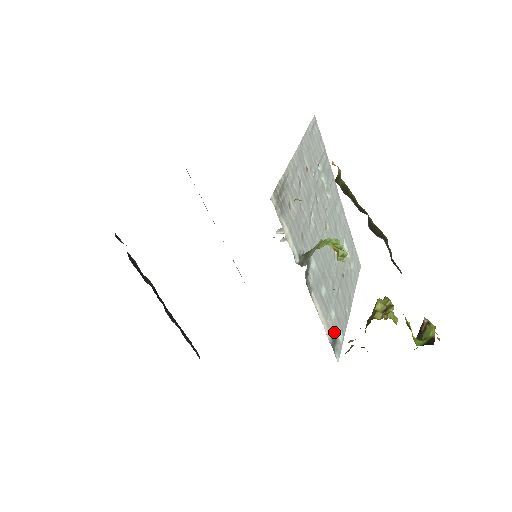
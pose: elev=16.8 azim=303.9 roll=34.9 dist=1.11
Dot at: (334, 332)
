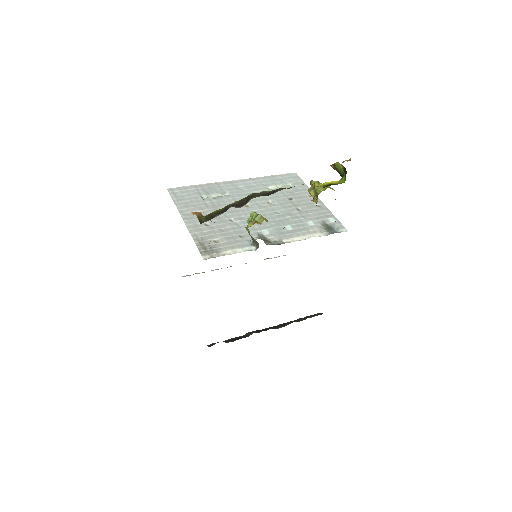
Dot at: (324, 227)
